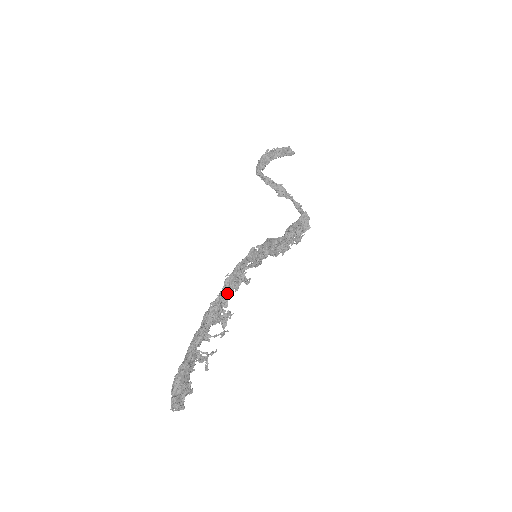
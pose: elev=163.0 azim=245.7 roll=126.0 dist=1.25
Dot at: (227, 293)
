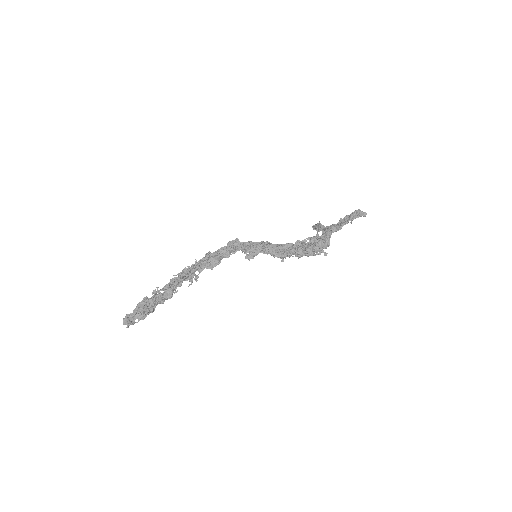
Dot at: (204, 266)
